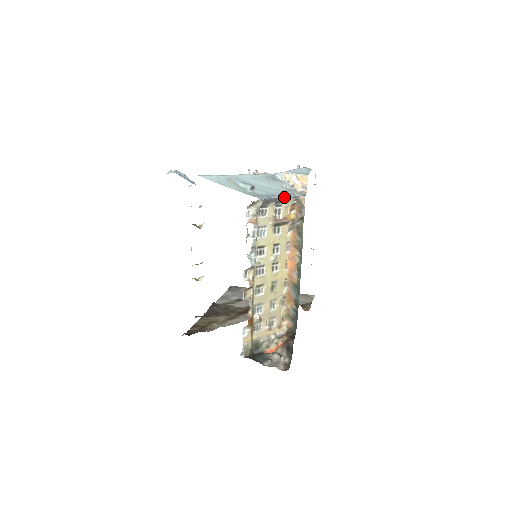
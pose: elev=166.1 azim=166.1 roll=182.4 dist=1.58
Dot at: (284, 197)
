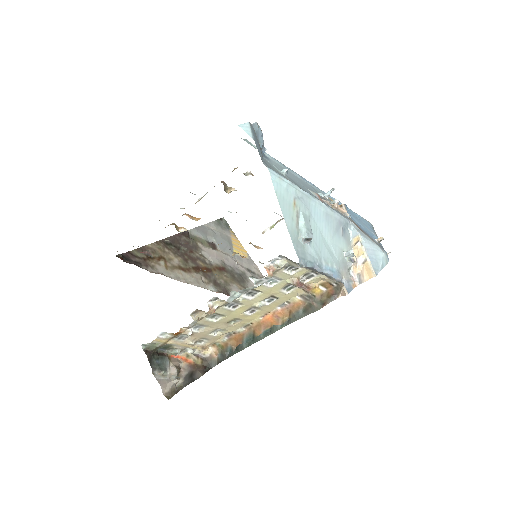
Dot at: (329, 274)
